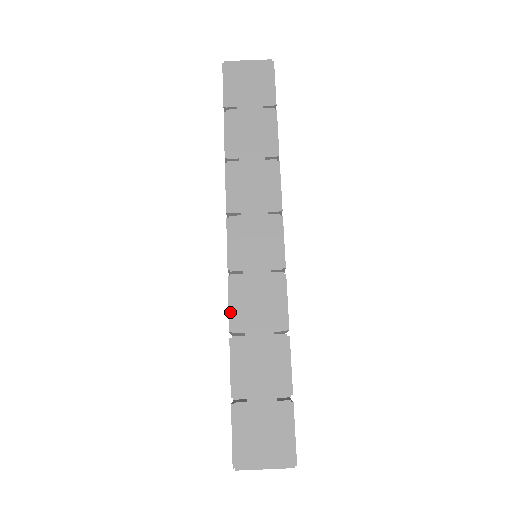
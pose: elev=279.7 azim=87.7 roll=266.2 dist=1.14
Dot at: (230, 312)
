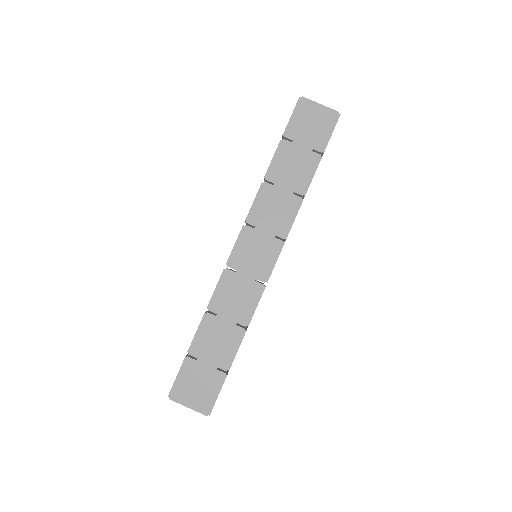
Dot at: (214, 295)
